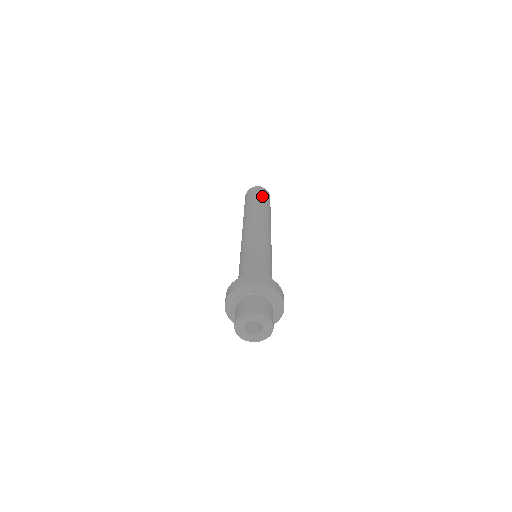
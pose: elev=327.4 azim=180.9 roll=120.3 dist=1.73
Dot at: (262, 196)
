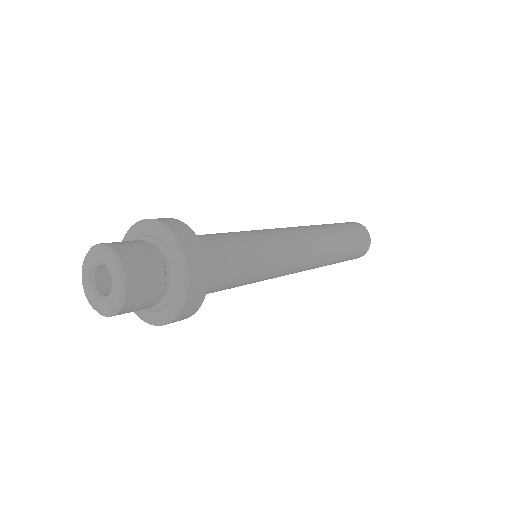
Dot at: occluded
